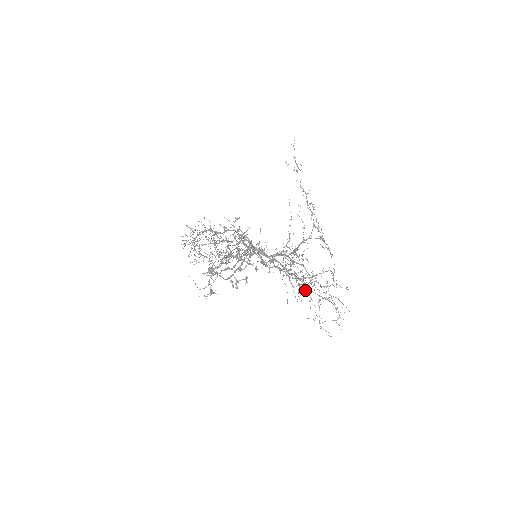
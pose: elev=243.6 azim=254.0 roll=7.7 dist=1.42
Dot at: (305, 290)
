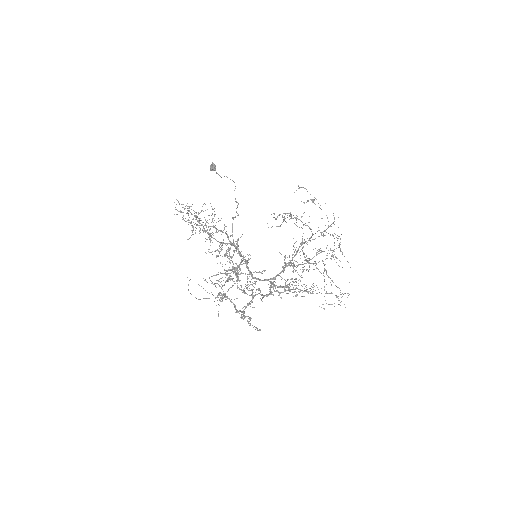
Dot at: (307, 289)
